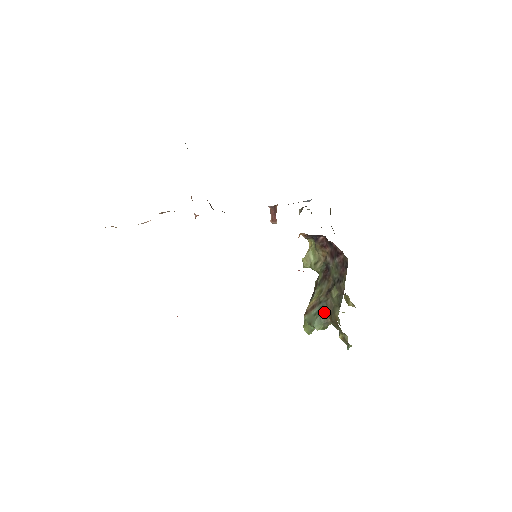
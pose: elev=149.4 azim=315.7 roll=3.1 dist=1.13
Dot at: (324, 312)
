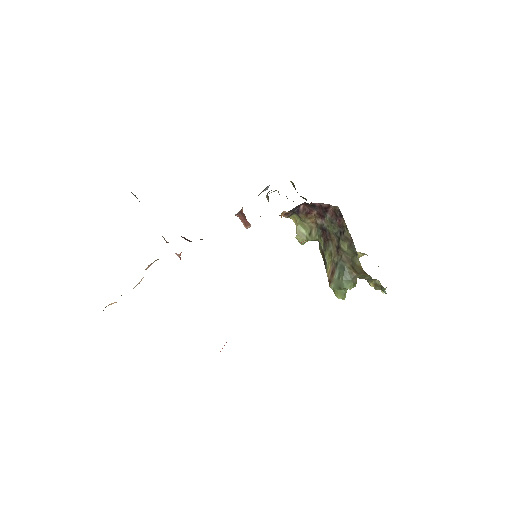
Dot at: (345, 270)
